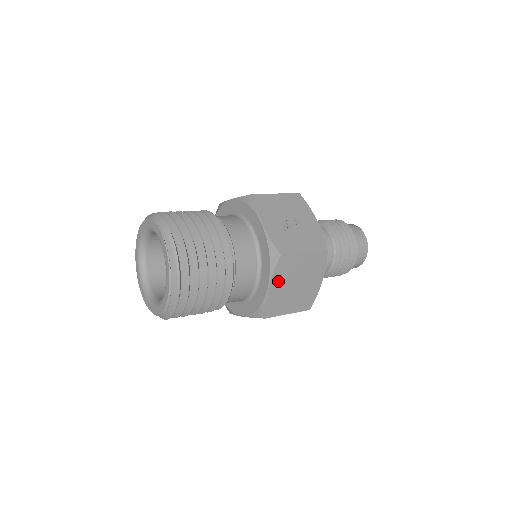
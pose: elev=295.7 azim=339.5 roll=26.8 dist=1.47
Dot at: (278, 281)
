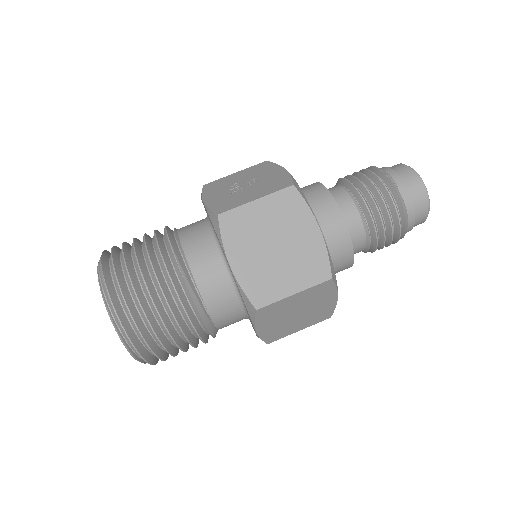
Dot at: (239, 251)
